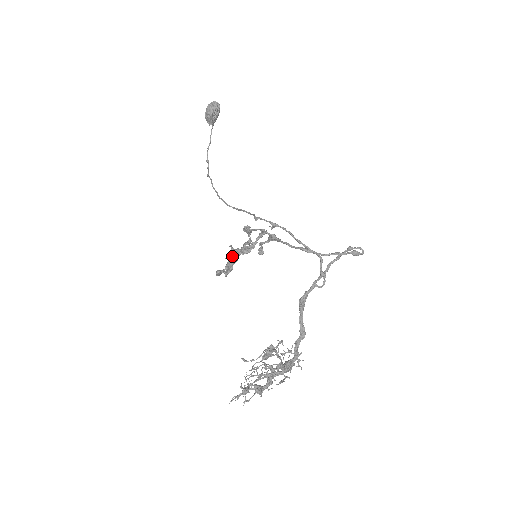
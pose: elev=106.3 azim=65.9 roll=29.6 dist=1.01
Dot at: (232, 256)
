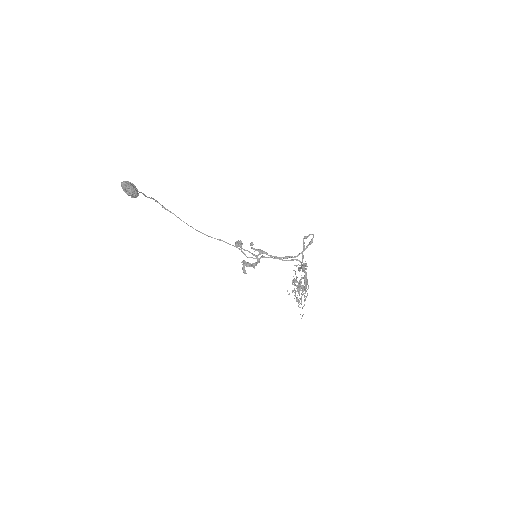
Dot at: (246, 266)
